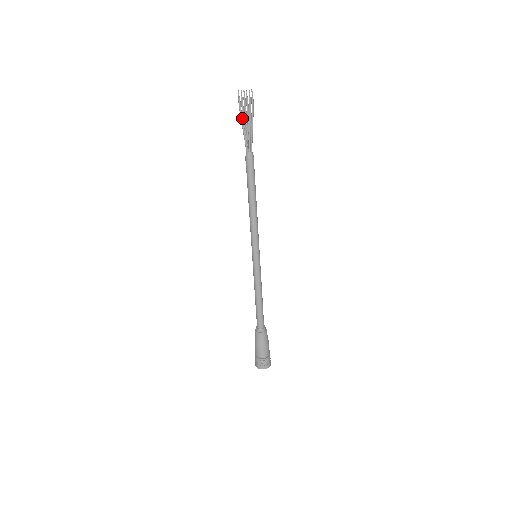
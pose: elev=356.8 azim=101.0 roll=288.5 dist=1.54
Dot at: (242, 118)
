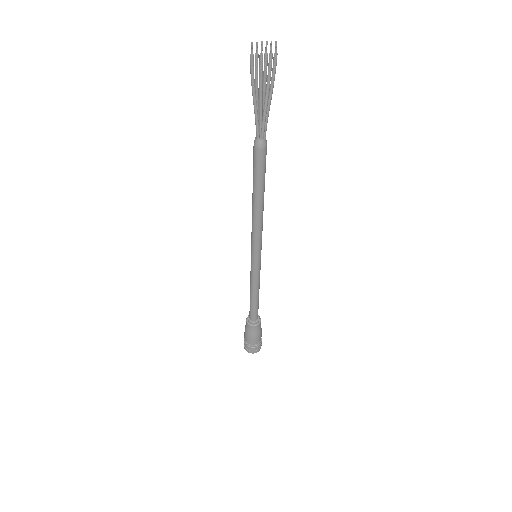
Dot at: (254, 88)
